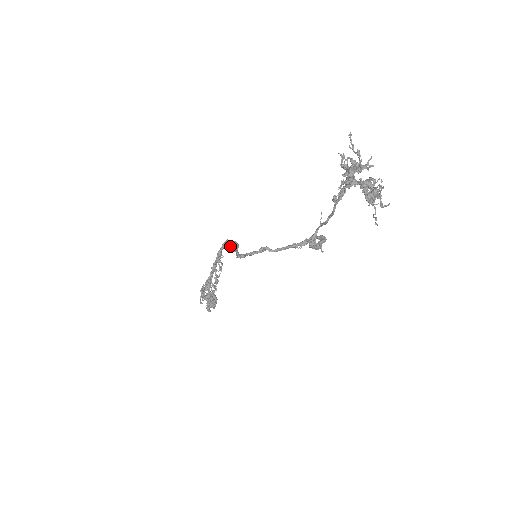
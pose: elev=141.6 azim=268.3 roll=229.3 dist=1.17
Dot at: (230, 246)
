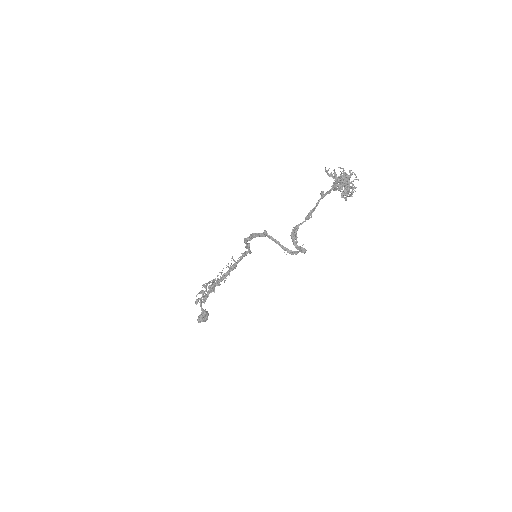
Dot at: (246, 255)
